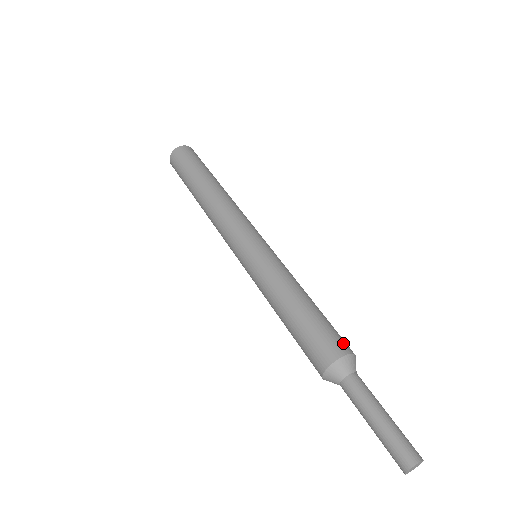
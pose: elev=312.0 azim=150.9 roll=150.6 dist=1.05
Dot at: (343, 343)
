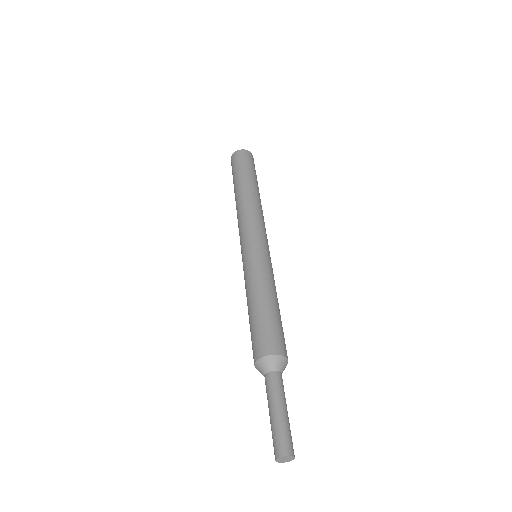
Dot at: (283, 346)
